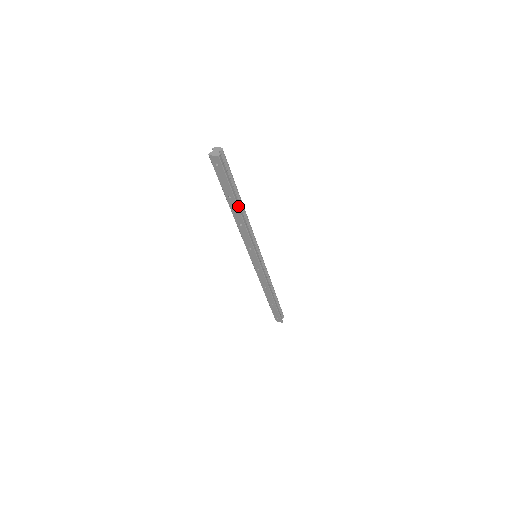
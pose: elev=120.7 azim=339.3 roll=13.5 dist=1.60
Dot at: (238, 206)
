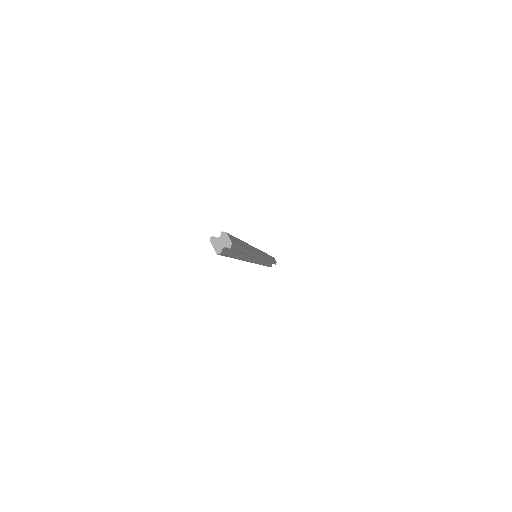
Dot at: (237, 258)
